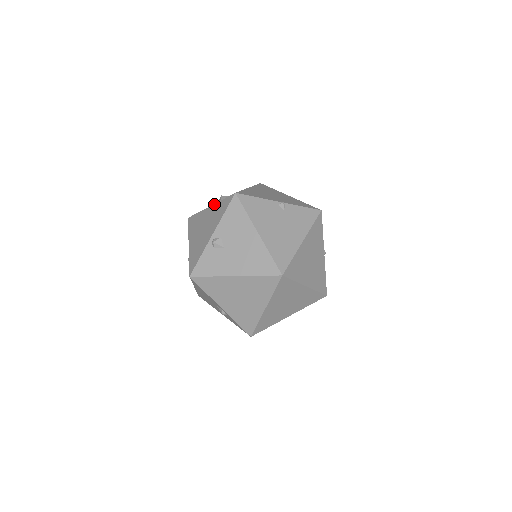
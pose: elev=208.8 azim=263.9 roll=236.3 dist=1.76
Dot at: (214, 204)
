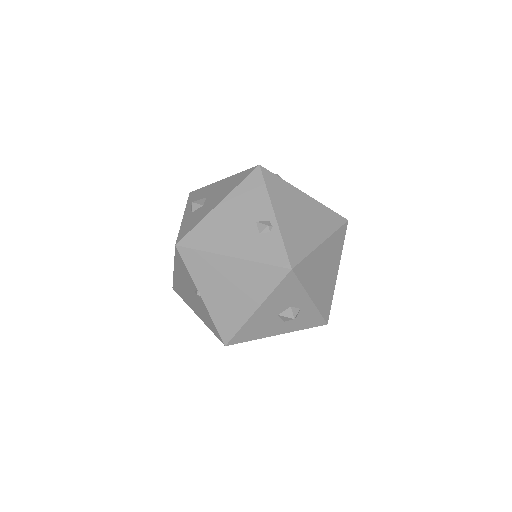
Dot at: occluded
